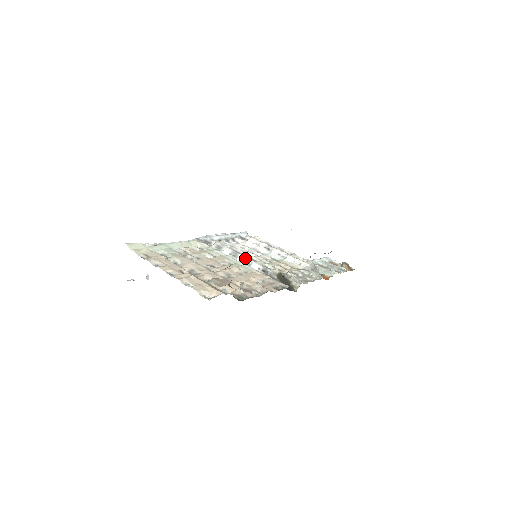
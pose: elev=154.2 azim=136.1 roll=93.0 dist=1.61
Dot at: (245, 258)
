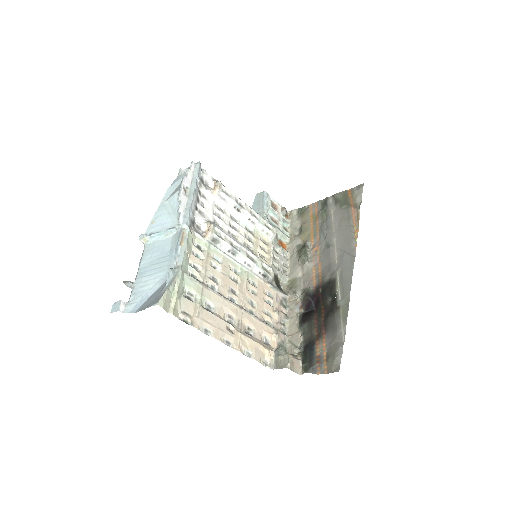
Dot at: (246, 259)
